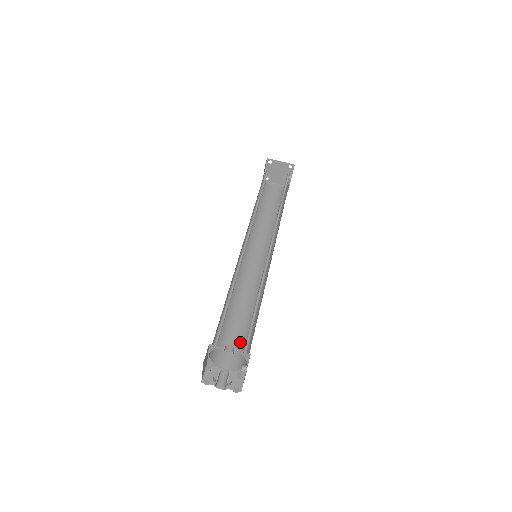
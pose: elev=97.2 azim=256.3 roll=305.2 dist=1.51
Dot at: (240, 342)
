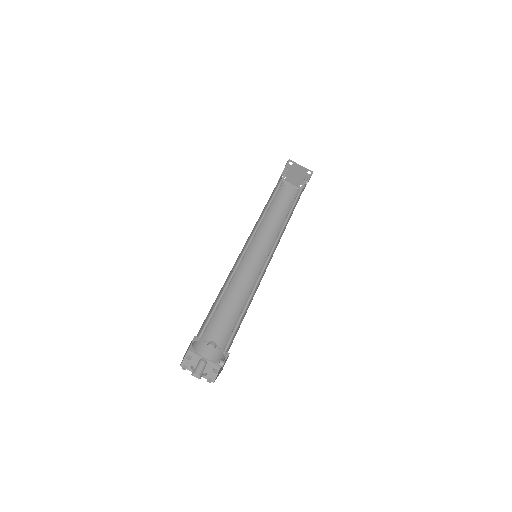
Dot at: (223, 335)
